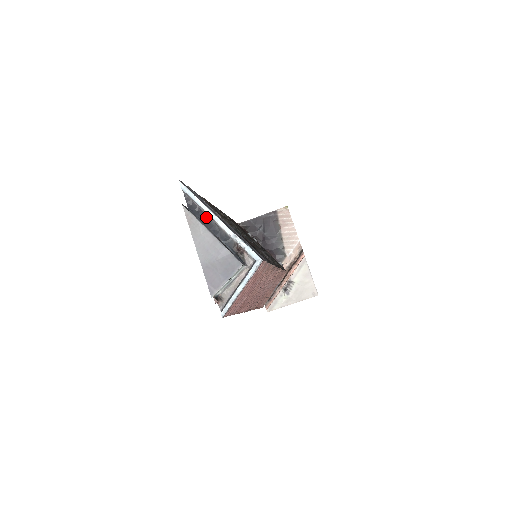
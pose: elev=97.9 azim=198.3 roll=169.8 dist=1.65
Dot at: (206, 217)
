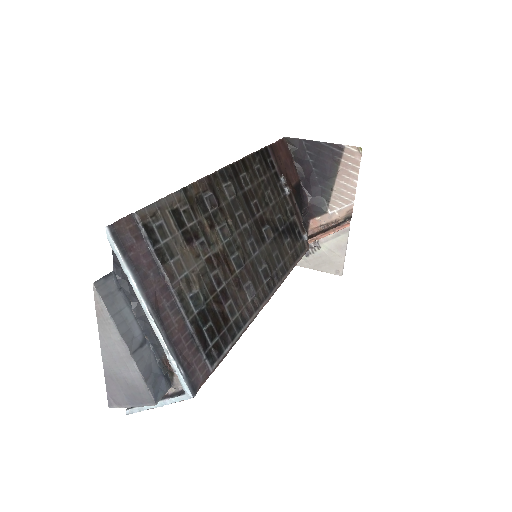
Dot at: (137, 297)
